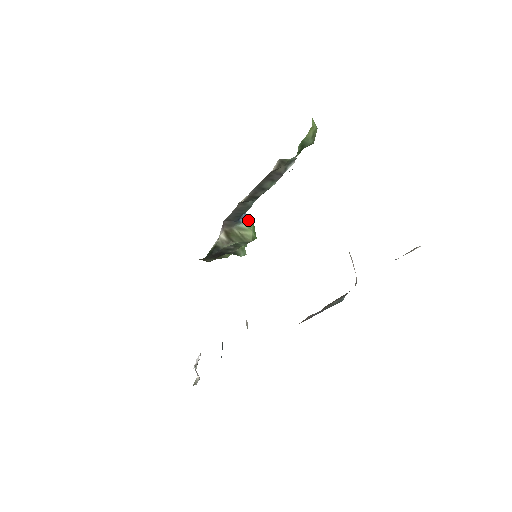
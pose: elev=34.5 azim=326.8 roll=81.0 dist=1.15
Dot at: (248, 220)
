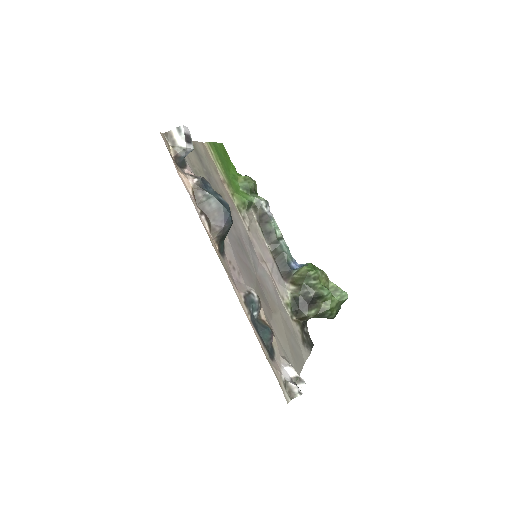
Dot at: occluded
